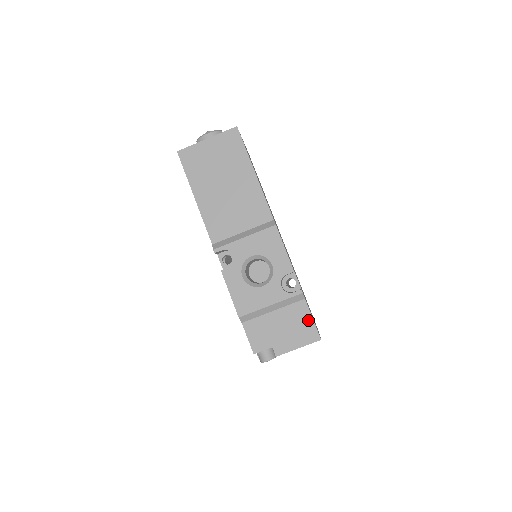
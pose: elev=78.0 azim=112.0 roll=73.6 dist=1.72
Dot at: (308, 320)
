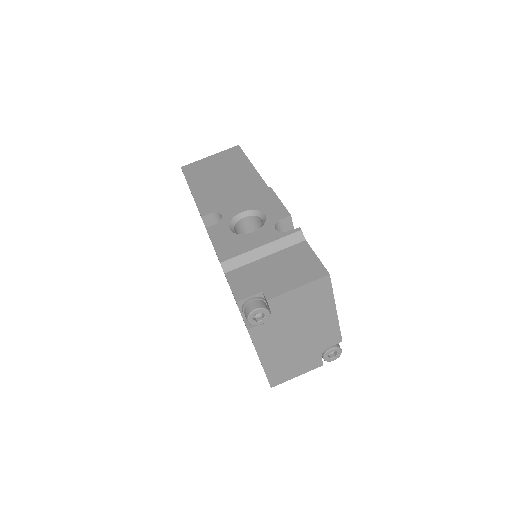
Dot at: (310, 258)
